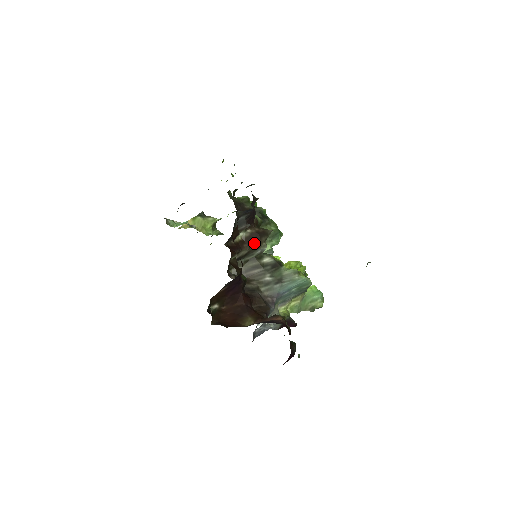
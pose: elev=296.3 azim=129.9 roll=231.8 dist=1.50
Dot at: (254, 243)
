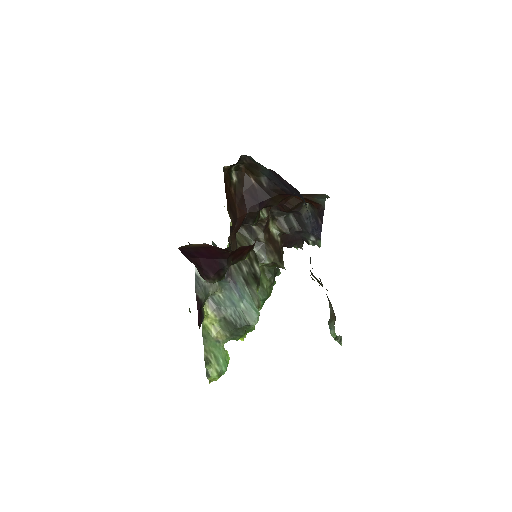
Dot at: (271, 246)
